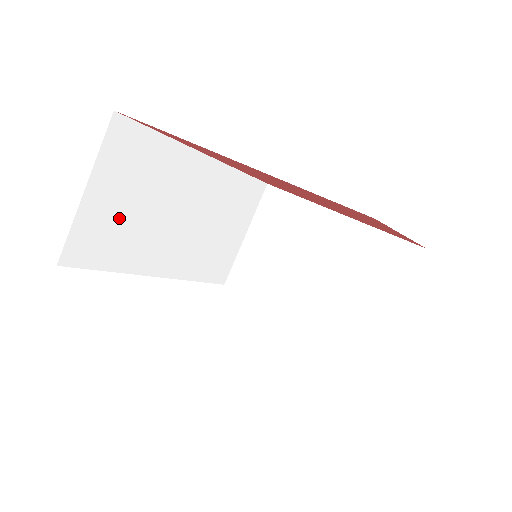
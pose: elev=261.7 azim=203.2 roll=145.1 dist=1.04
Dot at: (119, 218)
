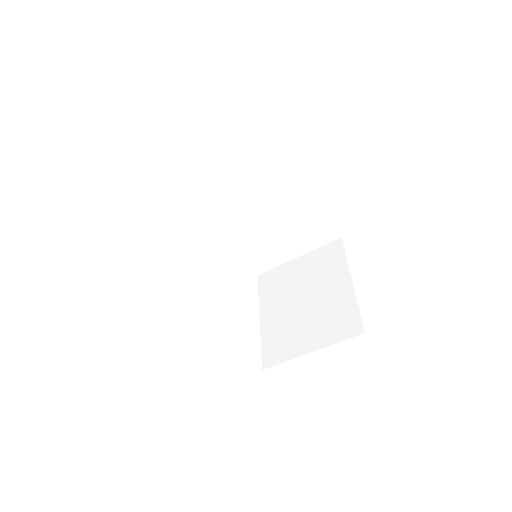
Dot at: occluded
